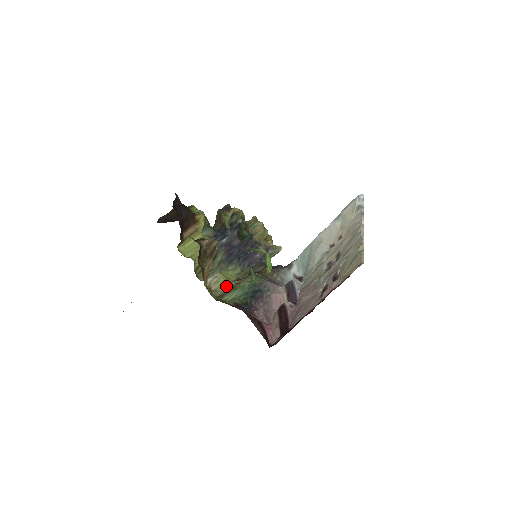
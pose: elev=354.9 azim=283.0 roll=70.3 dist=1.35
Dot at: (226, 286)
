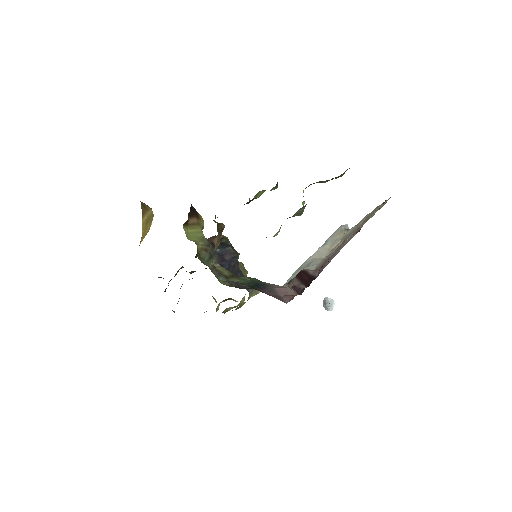
Dot at: (229, 273)
